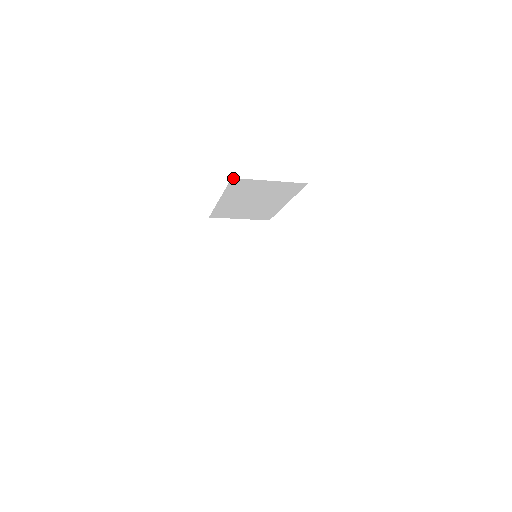
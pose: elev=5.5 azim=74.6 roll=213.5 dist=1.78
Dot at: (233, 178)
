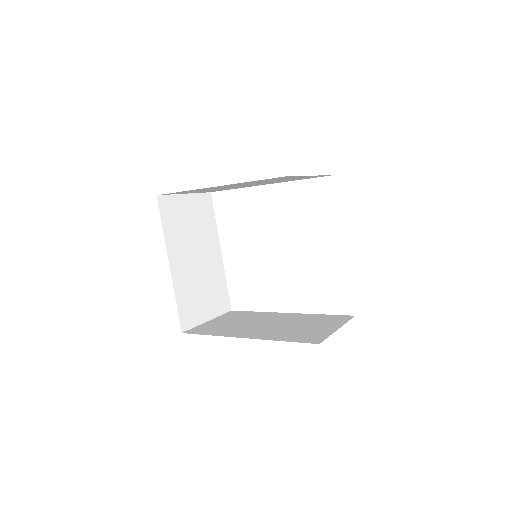
Dot at: occluded
